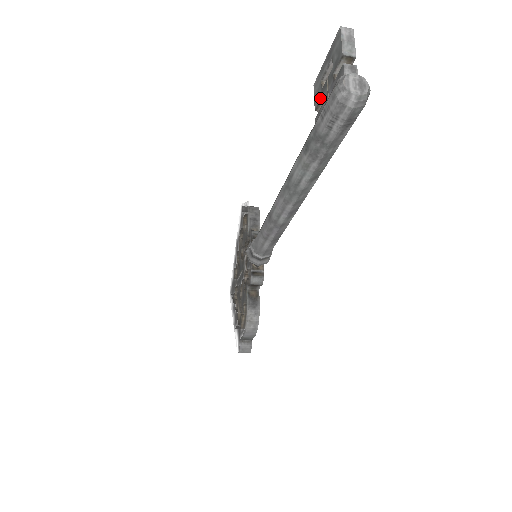
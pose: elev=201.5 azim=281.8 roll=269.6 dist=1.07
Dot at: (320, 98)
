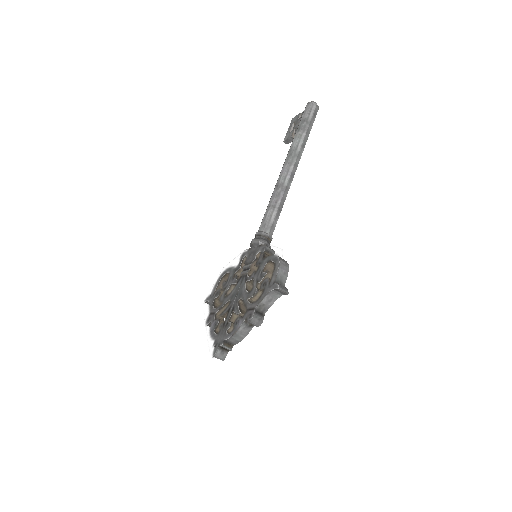
Dot at: (293, 131)
